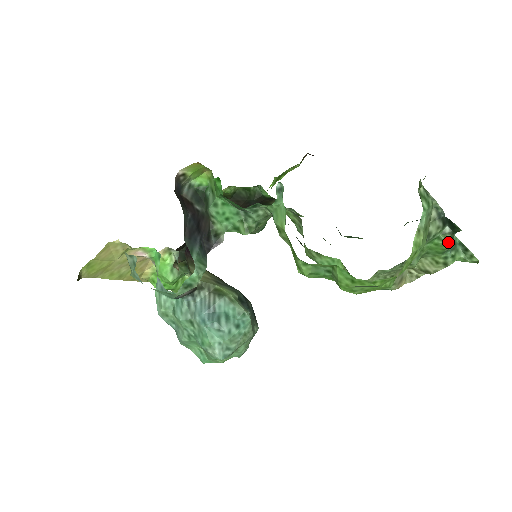
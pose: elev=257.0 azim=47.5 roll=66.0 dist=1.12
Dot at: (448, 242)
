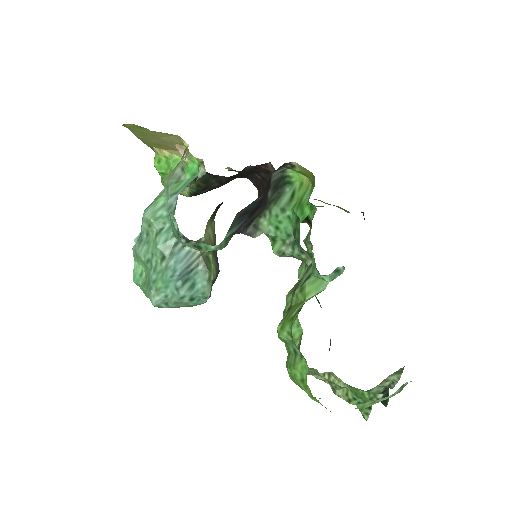
Dot at: (370, 401)
